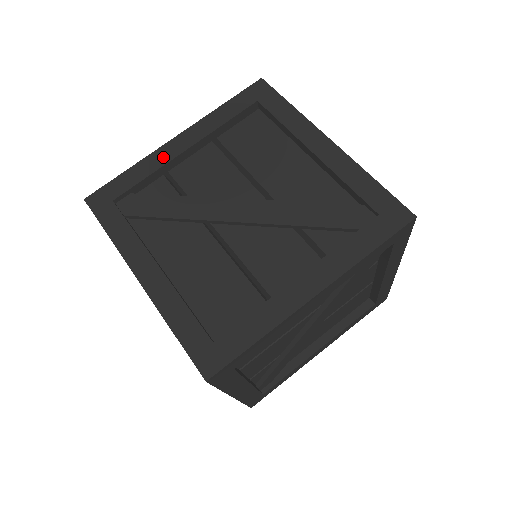
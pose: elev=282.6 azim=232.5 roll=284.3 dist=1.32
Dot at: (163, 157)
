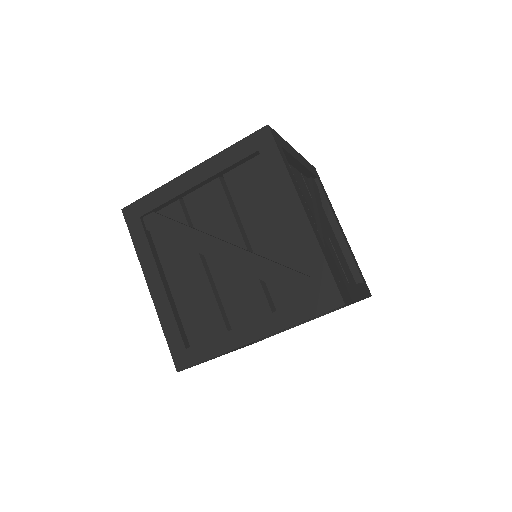
Dot at: (178, 188)
